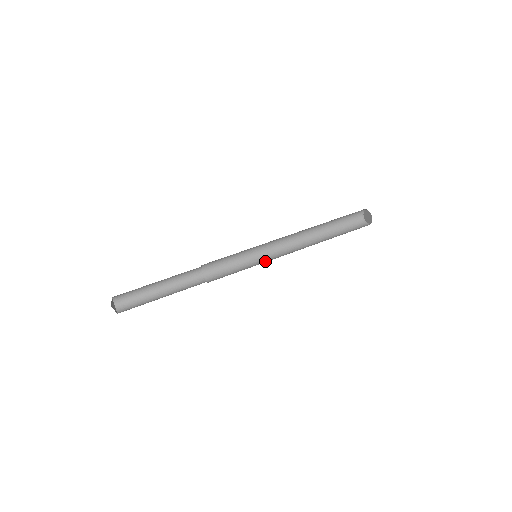
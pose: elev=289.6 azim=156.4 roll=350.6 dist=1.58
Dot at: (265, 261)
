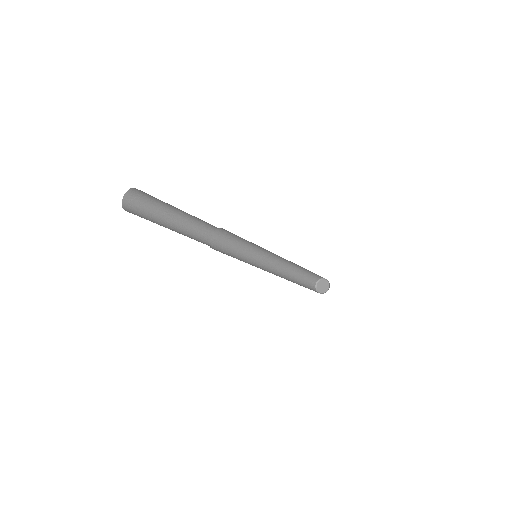
Dot at: (256, 266)
